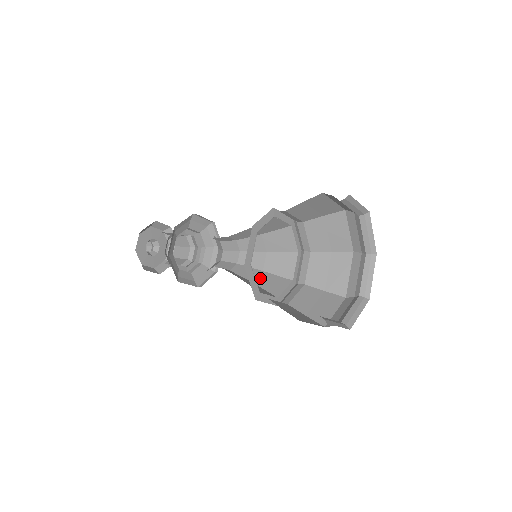
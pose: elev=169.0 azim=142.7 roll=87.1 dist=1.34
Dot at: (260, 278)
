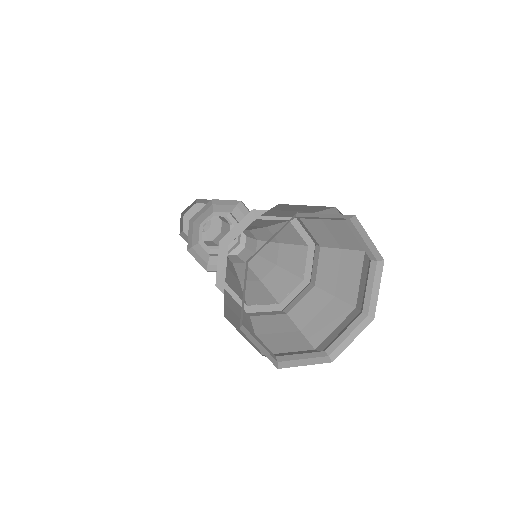
Dot at: (251, 283)
